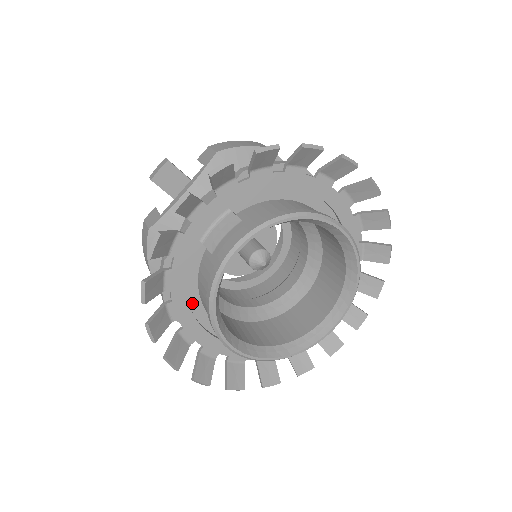
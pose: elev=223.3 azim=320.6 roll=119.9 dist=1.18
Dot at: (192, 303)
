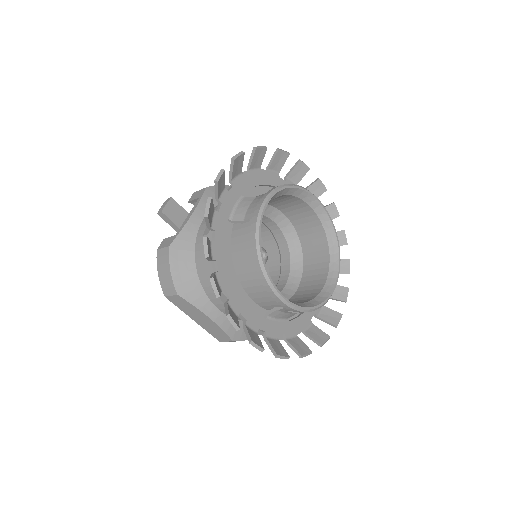
Dot at: (231, 277)
